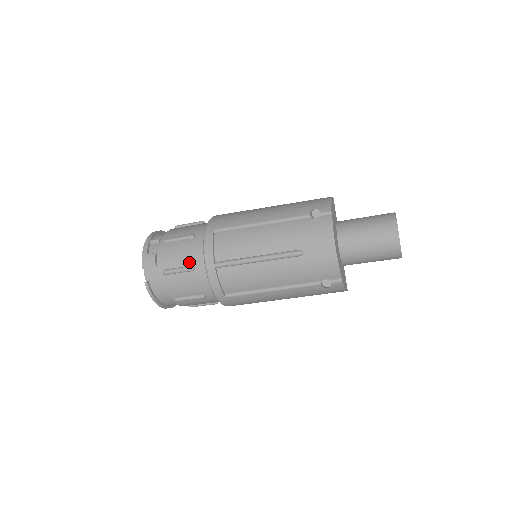
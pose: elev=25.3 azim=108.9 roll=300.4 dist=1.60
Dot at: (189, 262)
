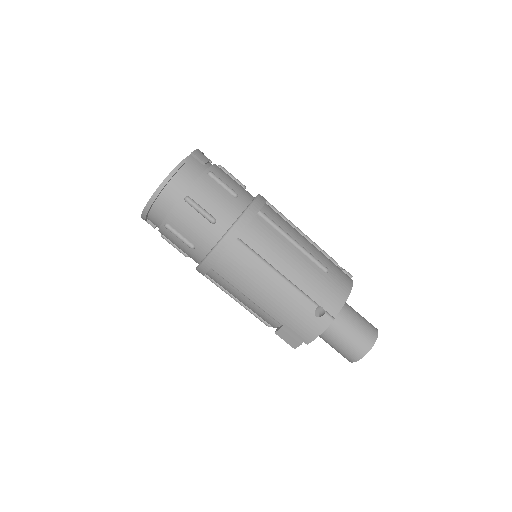
Dot at: (236, 190)
